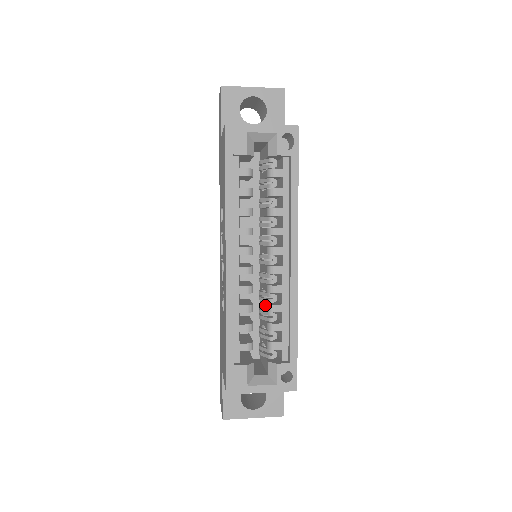
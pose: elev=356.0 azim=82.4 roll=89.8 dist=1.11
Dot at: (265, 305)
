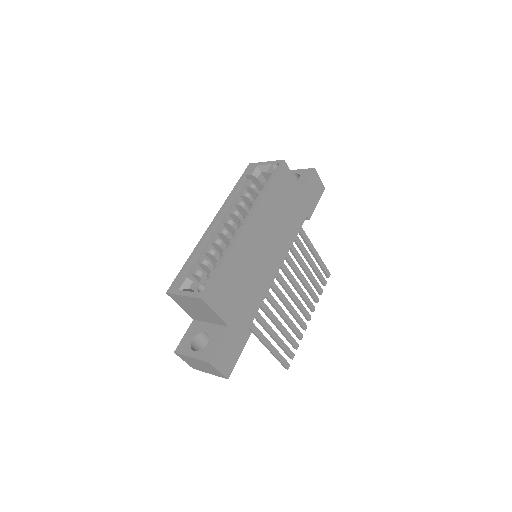
Dot at: occluded
